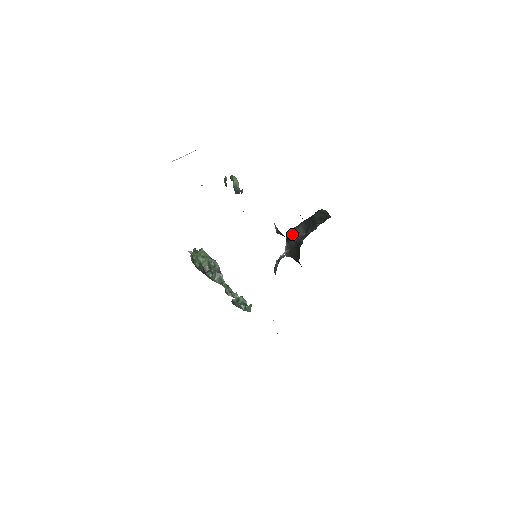
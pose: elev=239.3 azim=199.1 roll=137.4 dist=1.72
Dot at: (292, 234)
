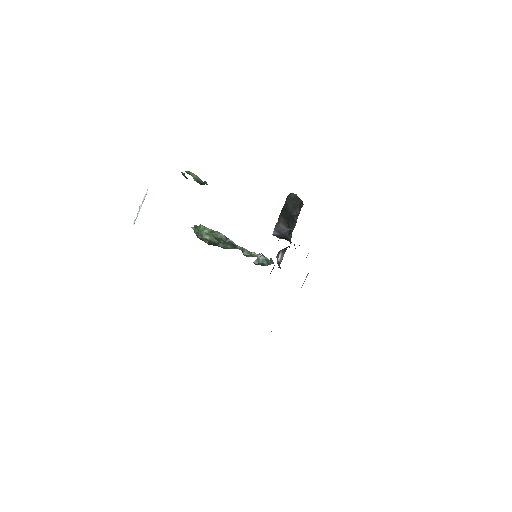
Dot at: (277, 233)
